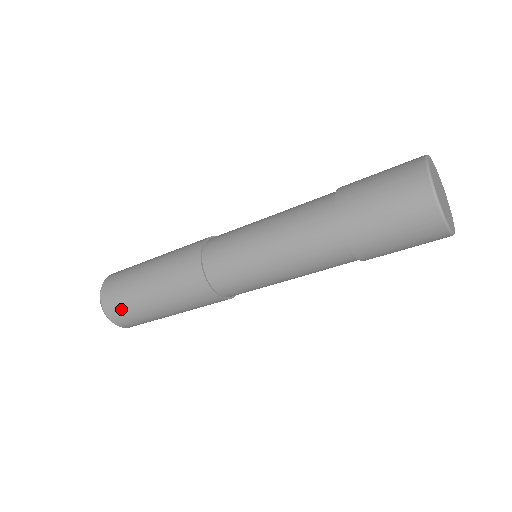
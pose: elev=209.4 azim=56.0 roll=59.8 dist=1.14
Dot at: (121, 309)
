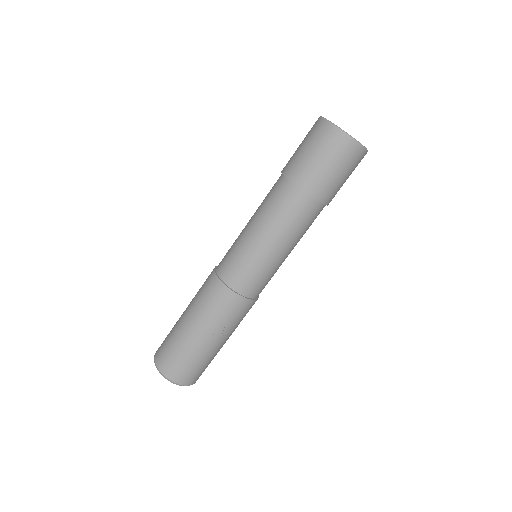
Dot at: (164, 342)
